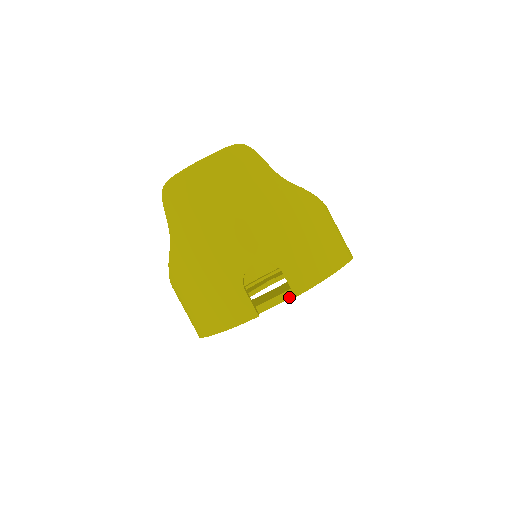
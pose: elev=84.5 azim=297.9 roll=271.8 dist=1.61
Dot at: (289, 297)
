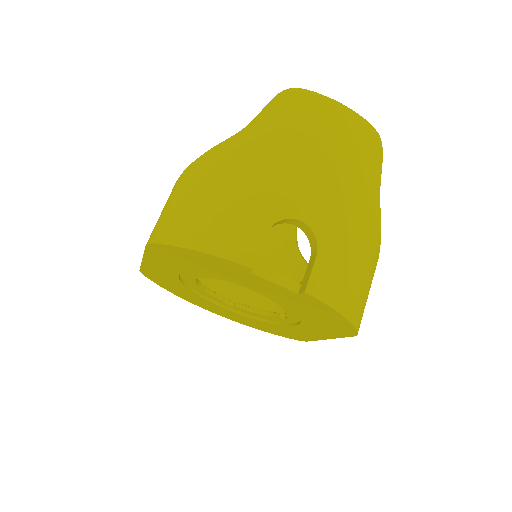
Dot at: (292, 290)
